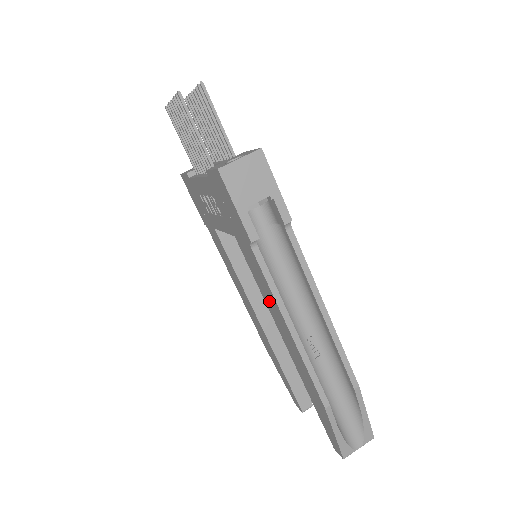
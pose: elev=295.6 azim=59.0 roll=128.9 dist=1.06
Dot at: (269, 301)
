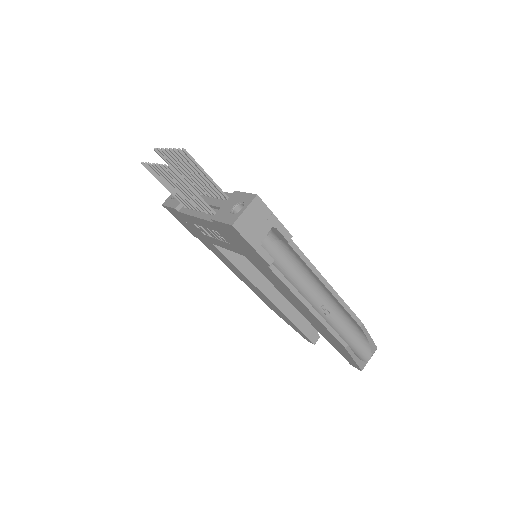
Dot at: (286, 293)
